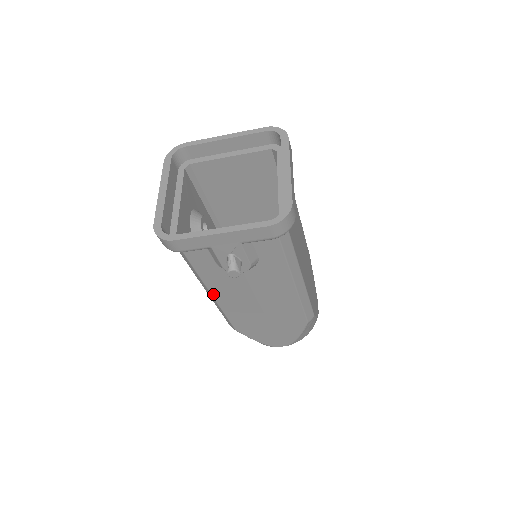
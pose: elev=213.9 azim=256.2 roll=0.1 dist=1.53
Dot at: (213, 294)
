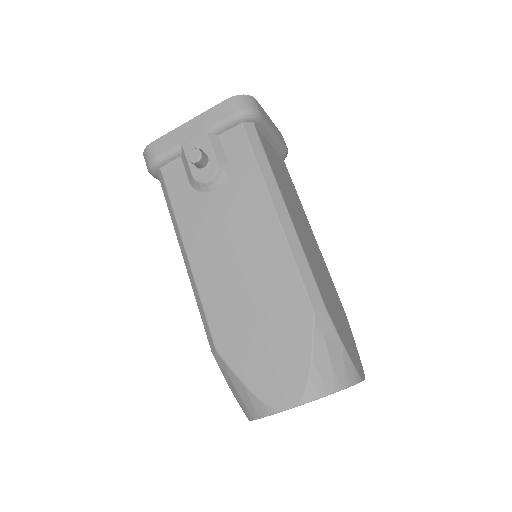
Dot at: (187, 249)
